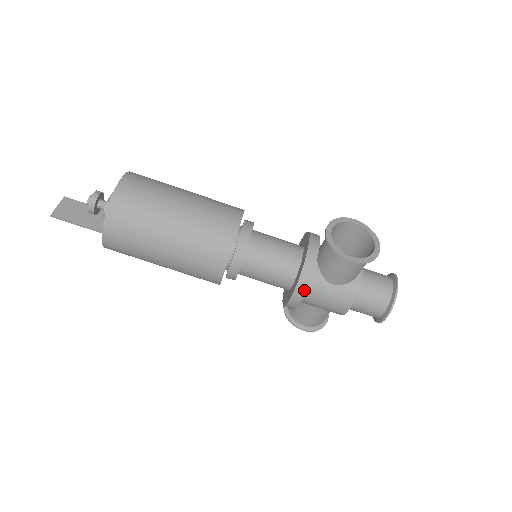
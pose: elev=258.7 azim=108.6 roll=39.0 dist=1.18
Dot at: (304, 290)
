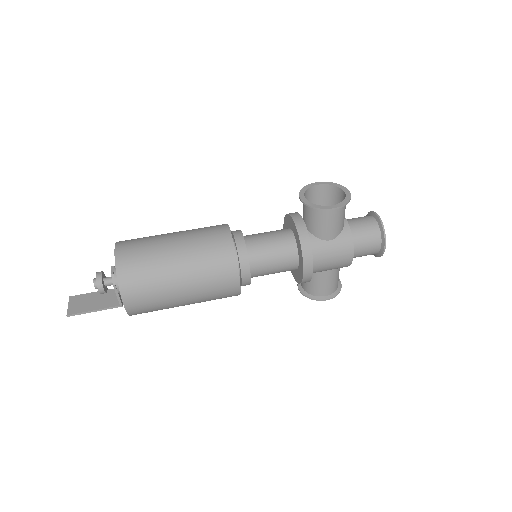
Dot at: (310, 256)
